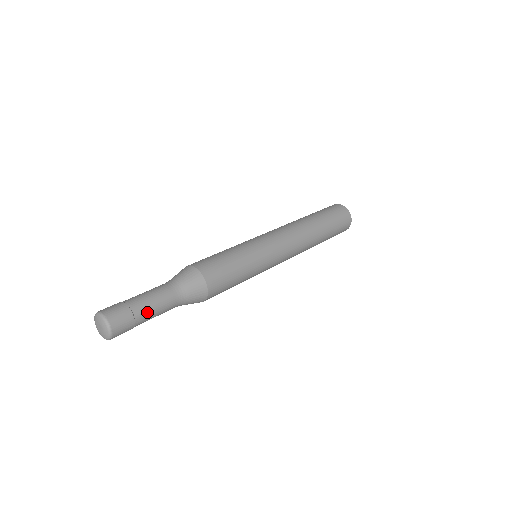
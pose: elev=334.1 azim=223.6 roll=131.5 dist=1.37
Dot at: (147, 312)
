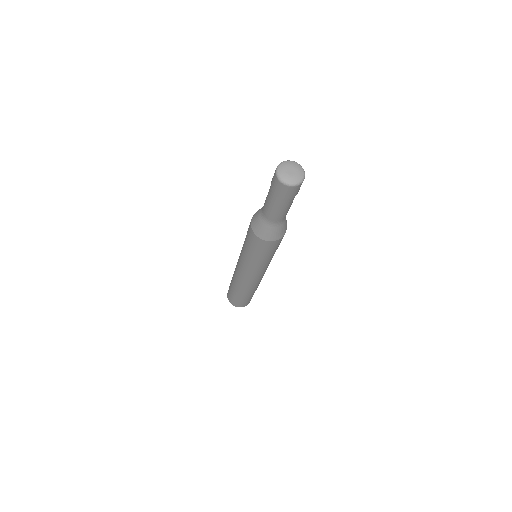
Dot at: occluded
